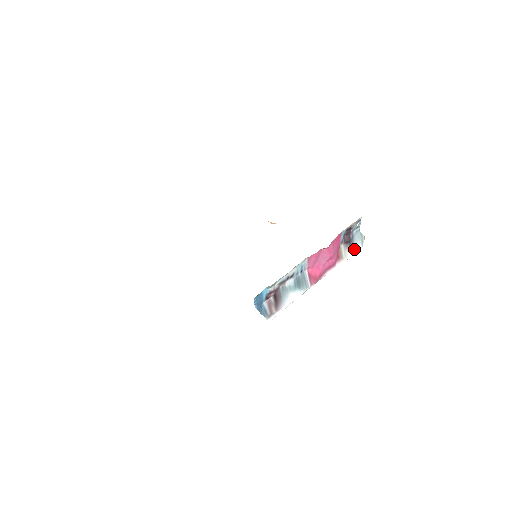
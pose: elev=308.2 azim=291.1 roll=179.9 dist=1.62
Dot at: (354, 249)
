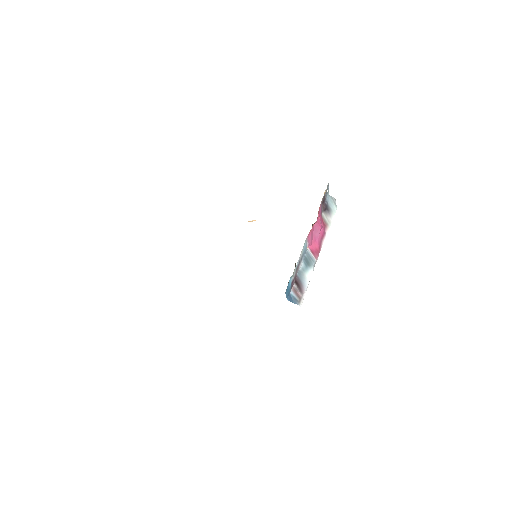
Dot at: (332, 212)
